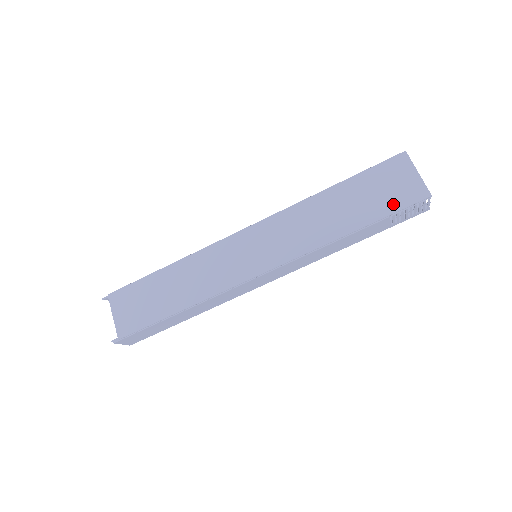
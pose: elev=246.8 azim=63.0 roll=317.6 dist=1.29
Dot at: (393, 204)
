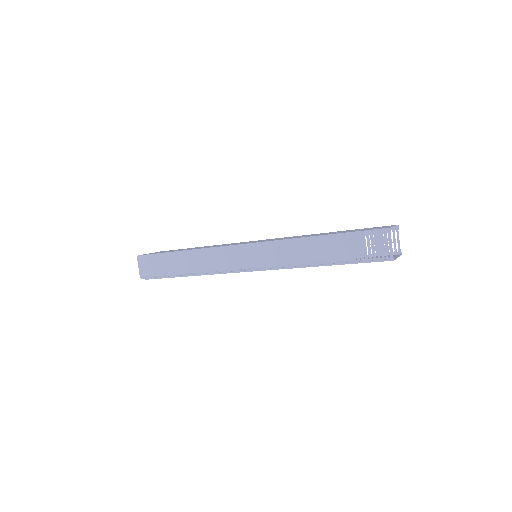
Dot at: occluded
